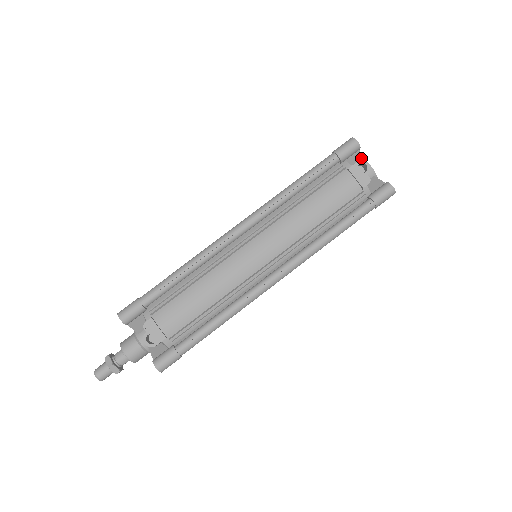
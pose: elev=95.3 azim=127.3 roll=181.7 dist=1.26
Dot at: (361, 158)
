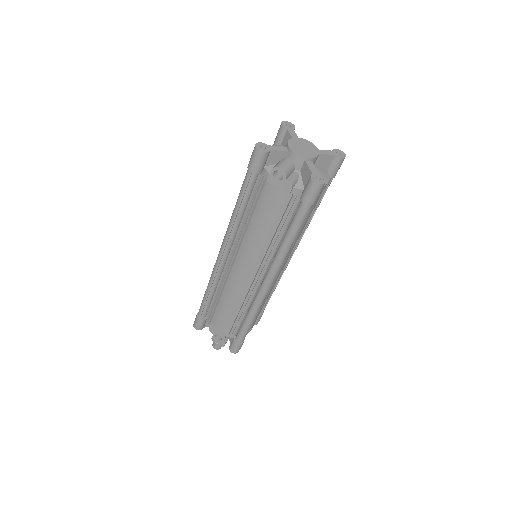
Dot at: (281, 152)
